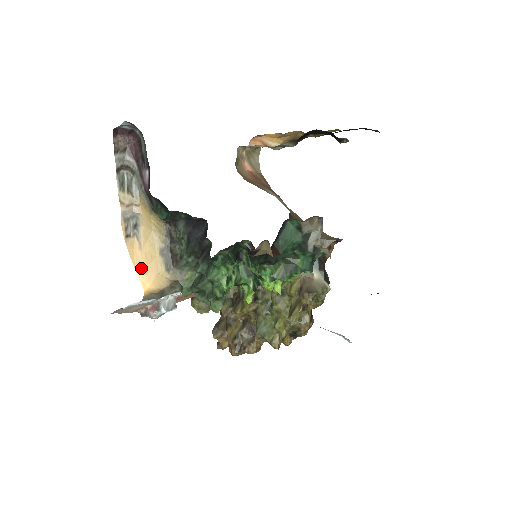
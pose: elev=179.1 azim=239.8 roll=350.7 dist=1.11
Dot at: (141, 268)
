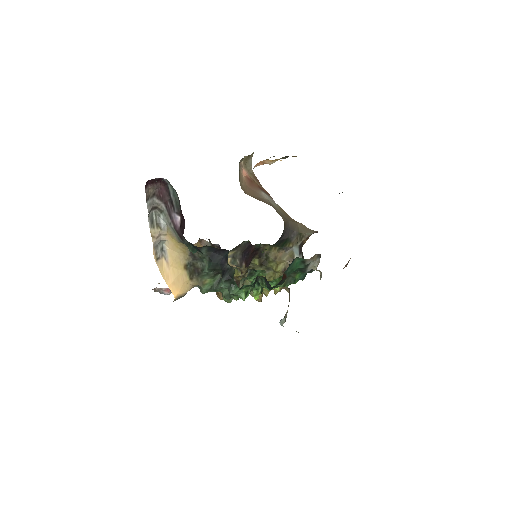
Dot at: (171, 281)
